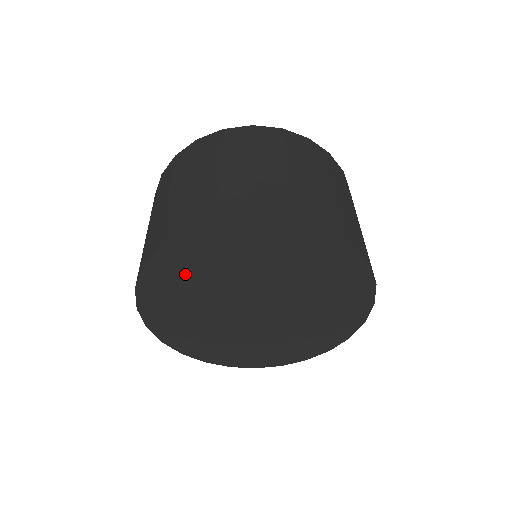
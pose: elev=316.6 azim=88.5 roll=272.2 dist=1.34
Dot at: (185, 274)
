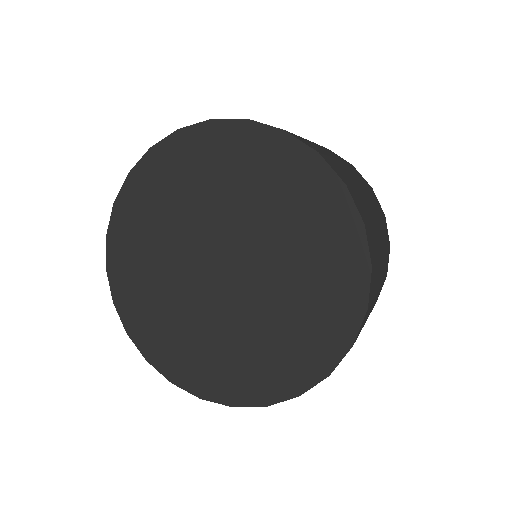
Dot at: (164, 192)
